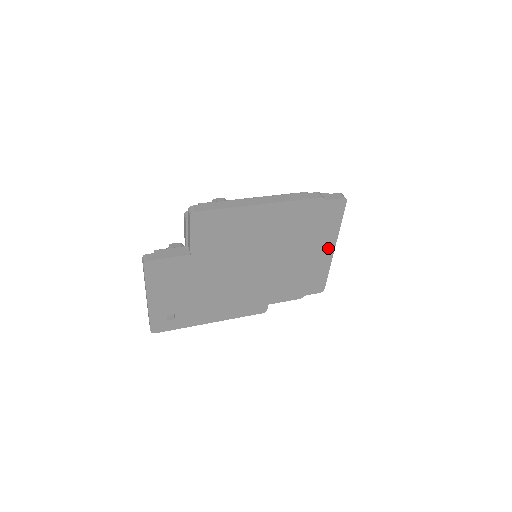
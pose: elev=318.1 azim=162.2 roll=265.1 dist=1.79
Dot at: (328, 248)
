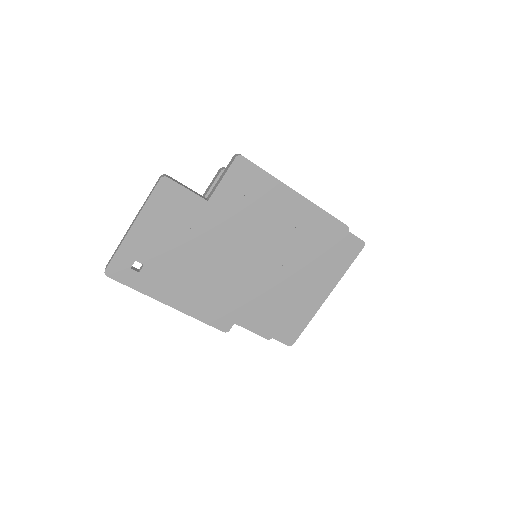
Dot at: (323, 291)
